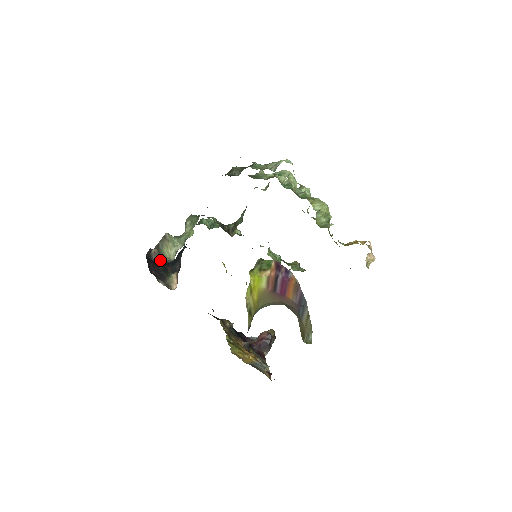
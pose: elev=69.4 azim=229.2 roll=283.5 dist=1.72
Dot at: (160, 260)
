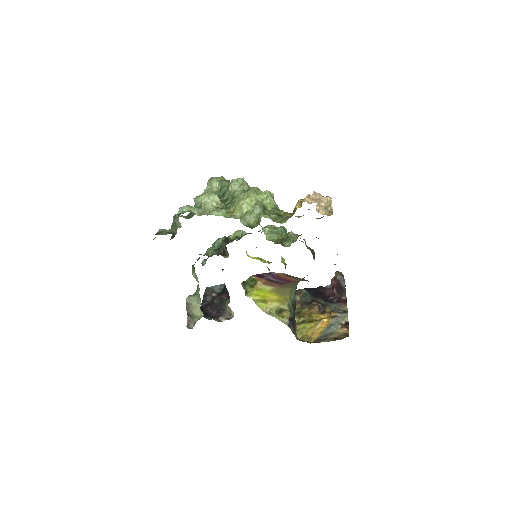
Dot at: (214, 296)
